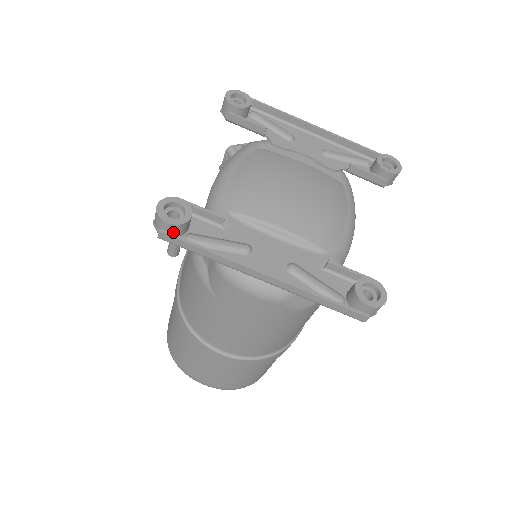
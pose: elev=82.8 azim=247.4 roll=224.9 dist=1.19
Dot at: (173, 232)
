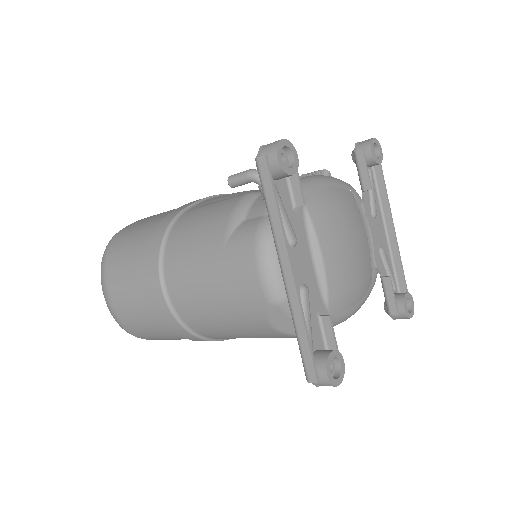
Dot at: (270, 168)
